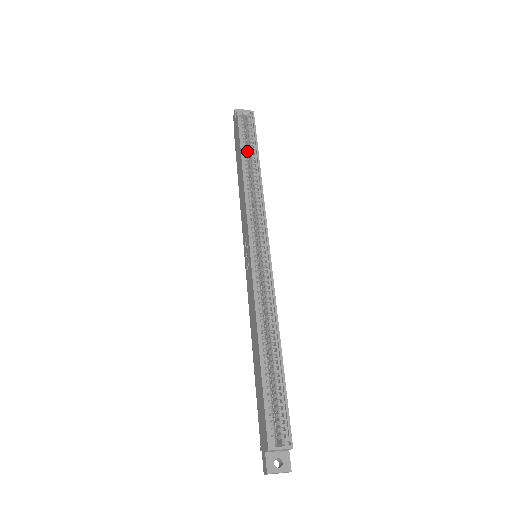
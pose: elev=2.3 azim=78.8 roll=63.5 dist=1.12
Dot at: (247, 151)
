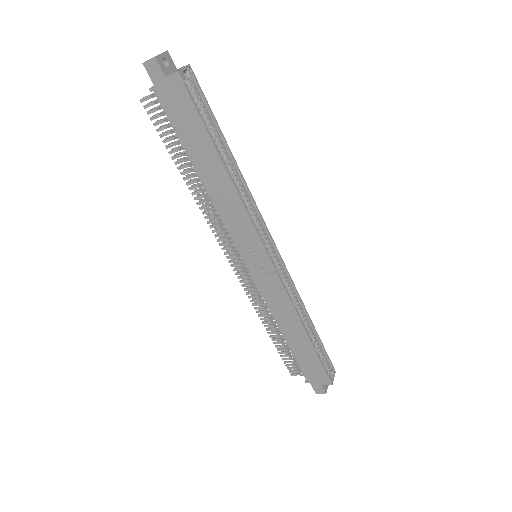
Dot at: occluded
